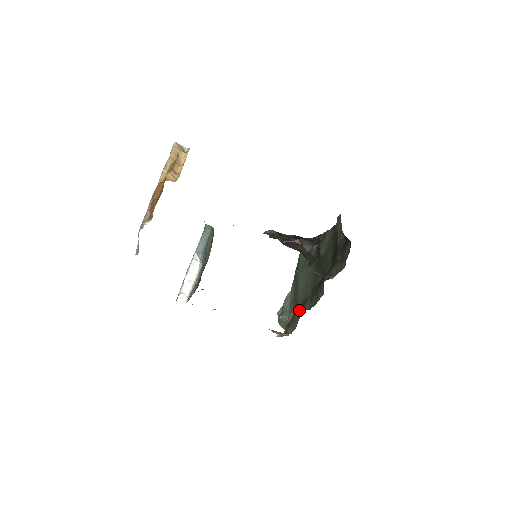
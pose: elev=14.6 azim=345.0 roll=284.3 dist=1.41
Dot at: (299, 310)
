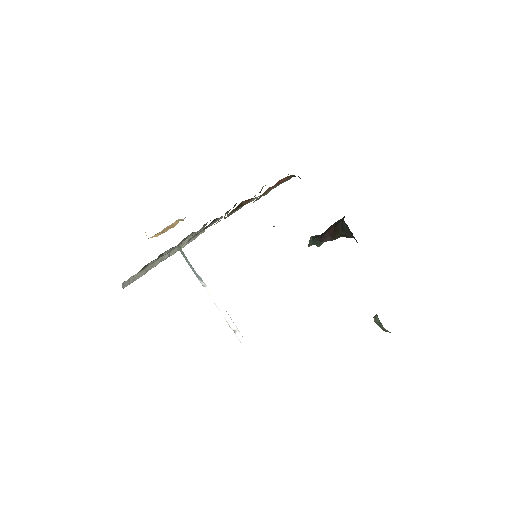
Dot at: occluded
